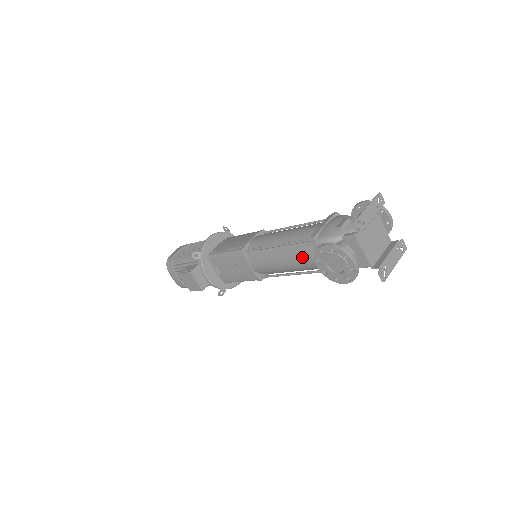
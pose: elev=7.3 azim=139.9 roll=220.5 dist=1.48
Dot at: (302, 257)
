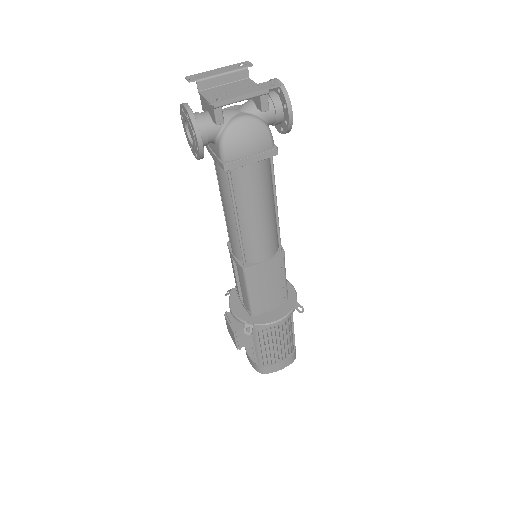
Dot at: (218, 180)
